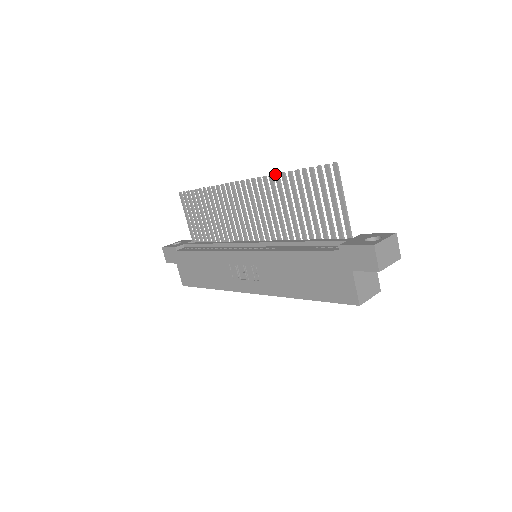
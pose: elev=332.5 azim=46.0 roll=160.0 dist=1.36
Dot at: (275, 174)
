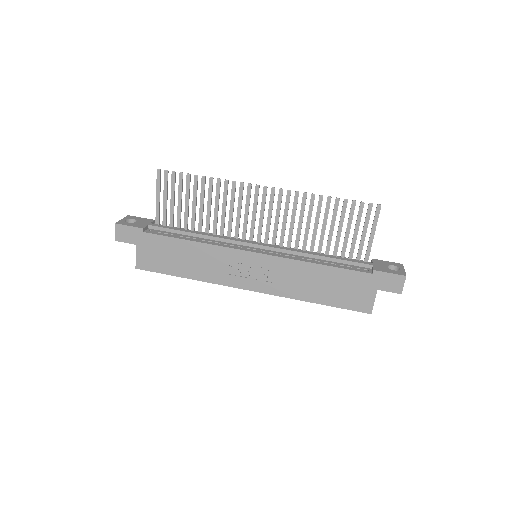
Dot at: (312, 194)
